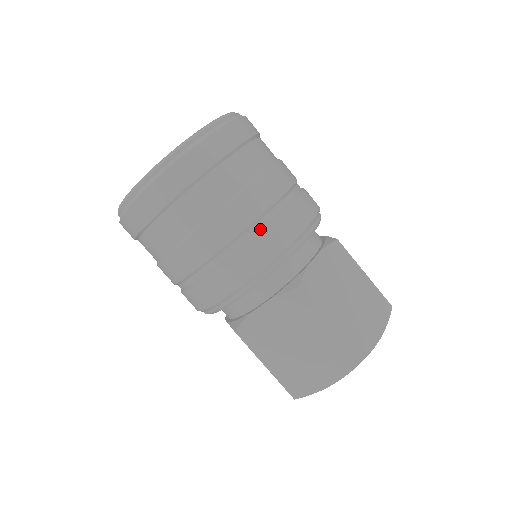
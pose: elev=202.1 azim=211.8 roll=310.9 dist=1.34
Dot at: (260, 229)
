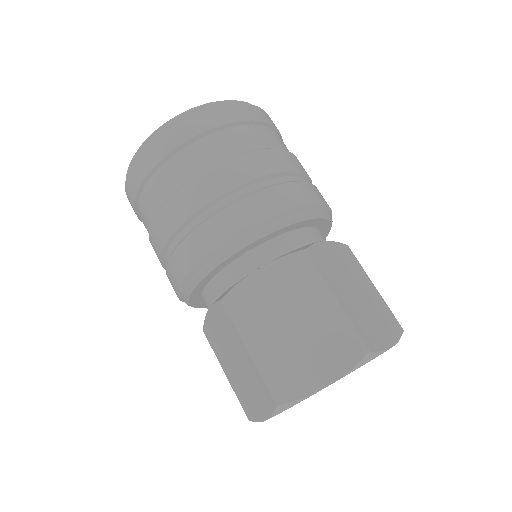
Dot at: (275, 184)
